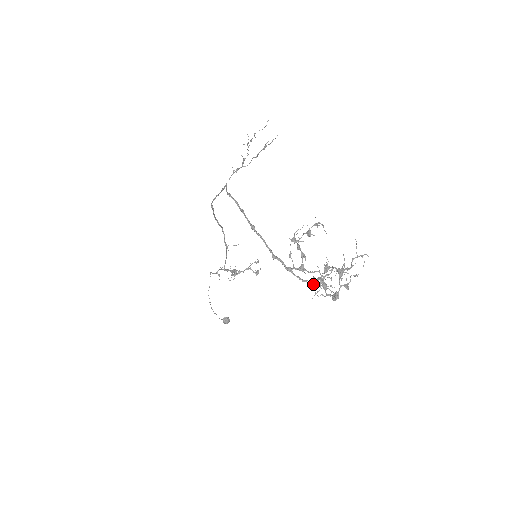
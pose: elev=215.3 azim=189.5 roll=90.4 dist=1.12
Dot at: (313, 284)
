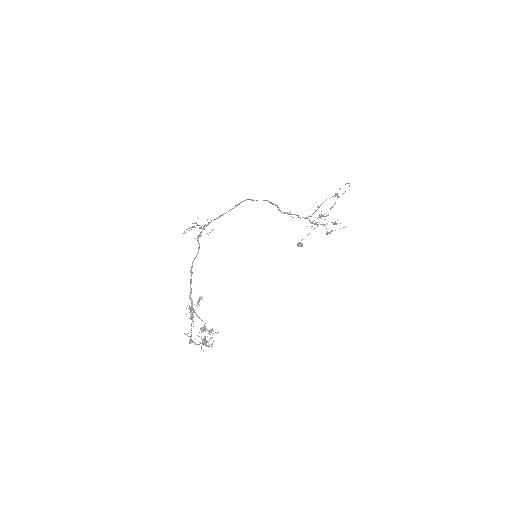
Dot at: (204, 325)
